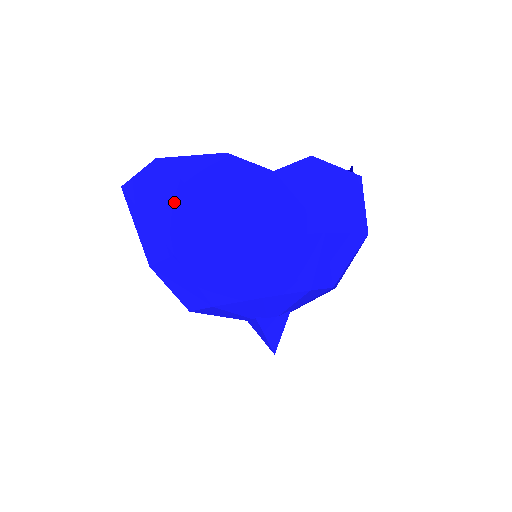
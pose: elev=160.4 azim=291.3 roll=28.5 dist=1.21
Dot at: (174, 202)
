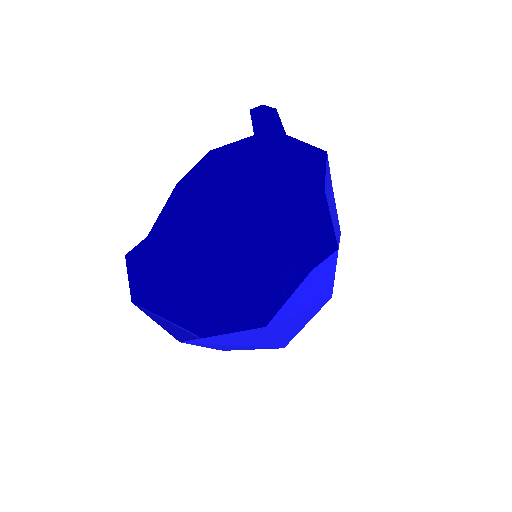
Dot at: (282, 331)
